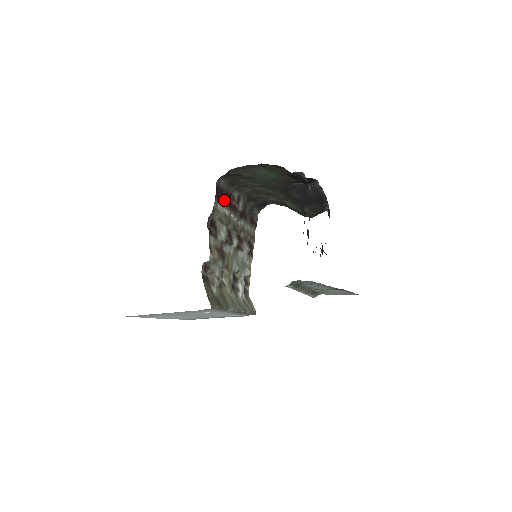
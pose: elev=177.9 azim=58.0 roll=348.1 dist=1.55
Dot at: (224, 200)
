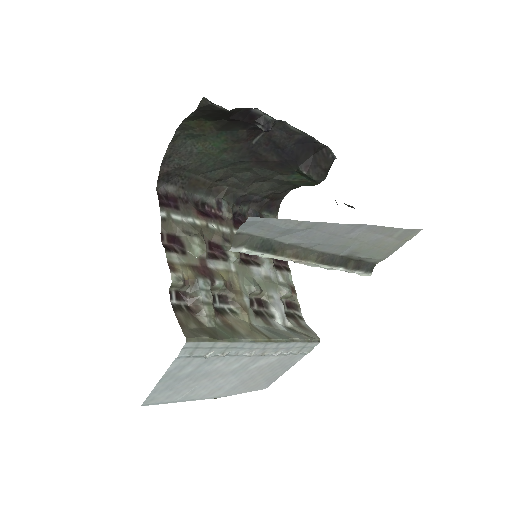
Dot at: (185, 209)
